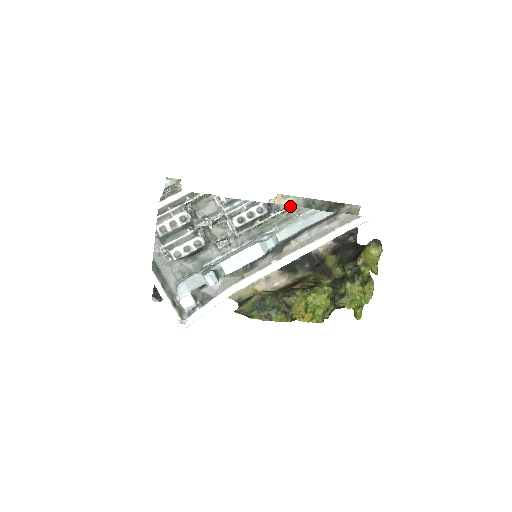
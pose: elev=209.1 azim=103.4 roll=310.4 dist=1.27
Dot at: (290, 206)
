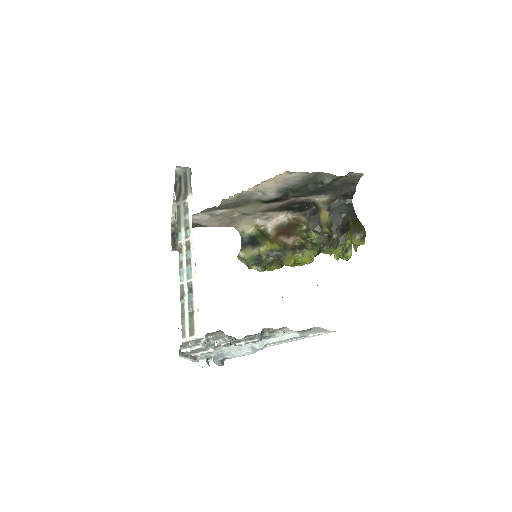
Dot at: (278, 329)
